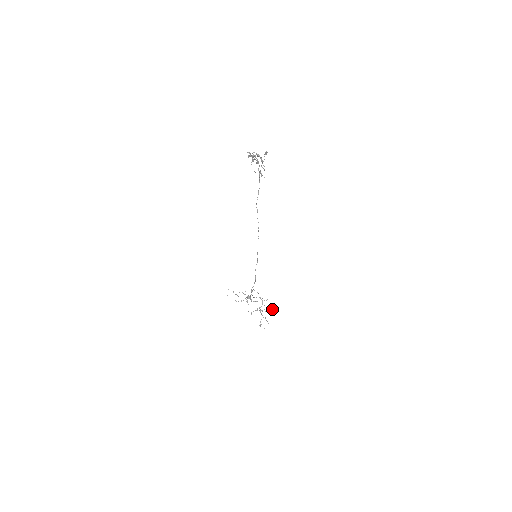
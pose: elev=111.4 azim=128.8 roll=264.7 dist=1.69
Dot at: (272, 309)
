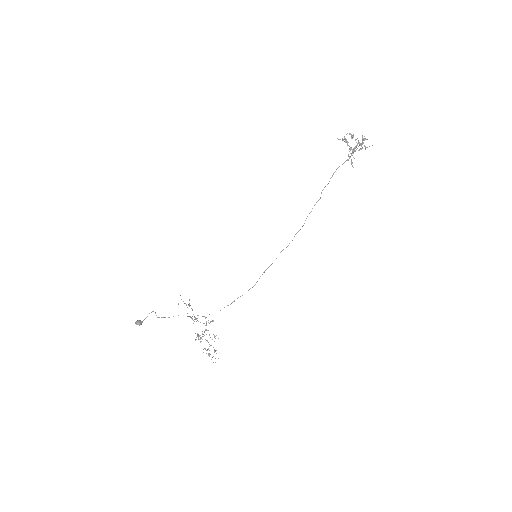
Dot at: (215, 336)
